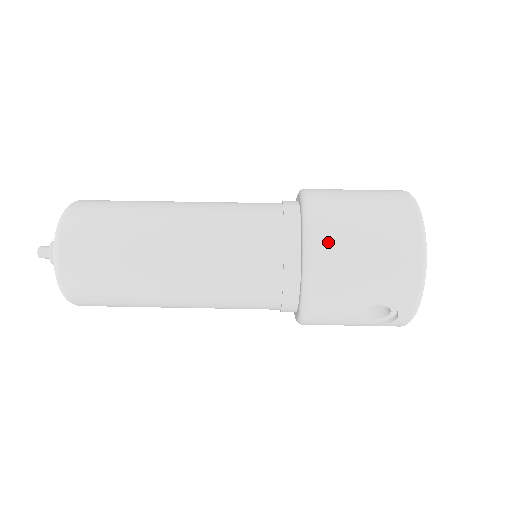
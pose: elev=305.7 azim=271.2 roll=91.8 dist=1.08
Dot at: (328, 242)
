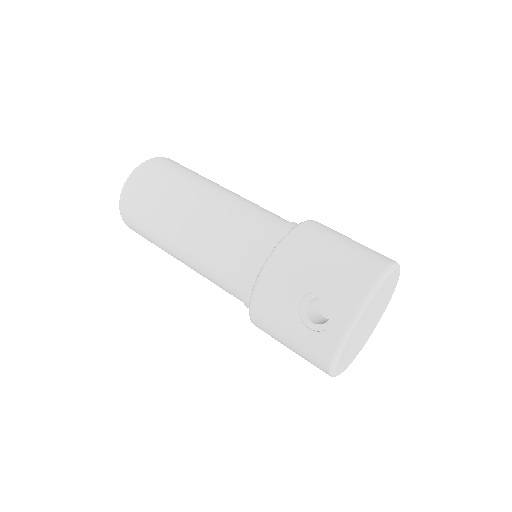
Dot at: (314, 231)
